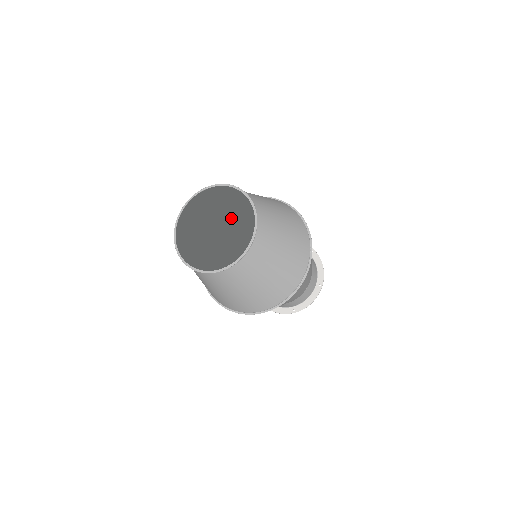
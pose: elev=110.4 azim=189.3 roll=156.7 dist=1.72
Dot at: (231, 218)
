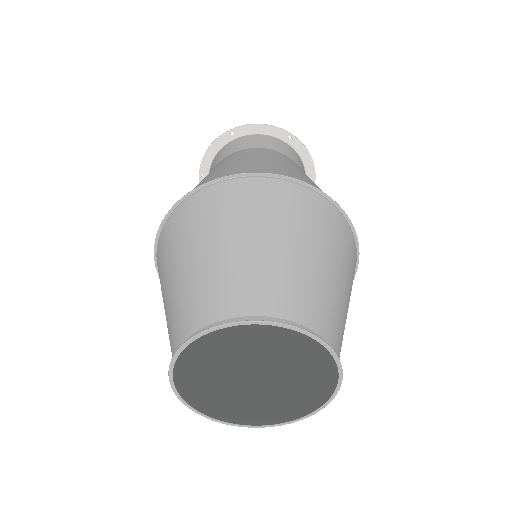
Dot at: (287, 368)
